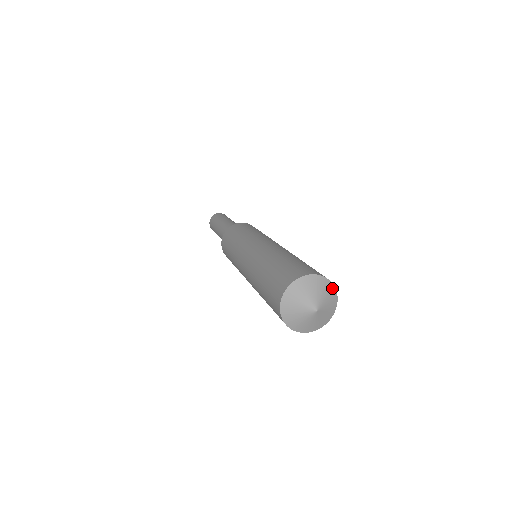
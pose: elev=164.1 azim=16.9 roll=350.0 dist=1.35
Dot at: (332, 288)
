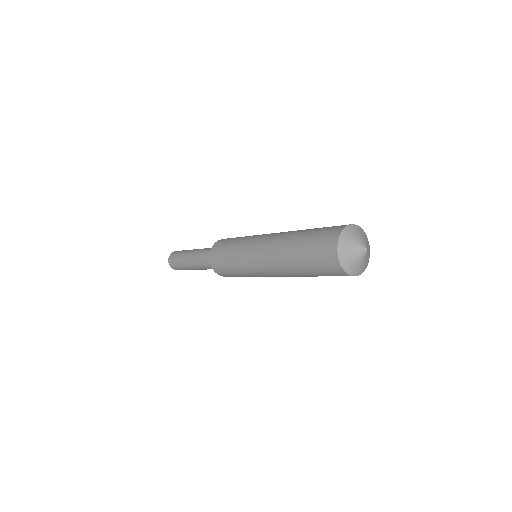
Dot at: occluded
